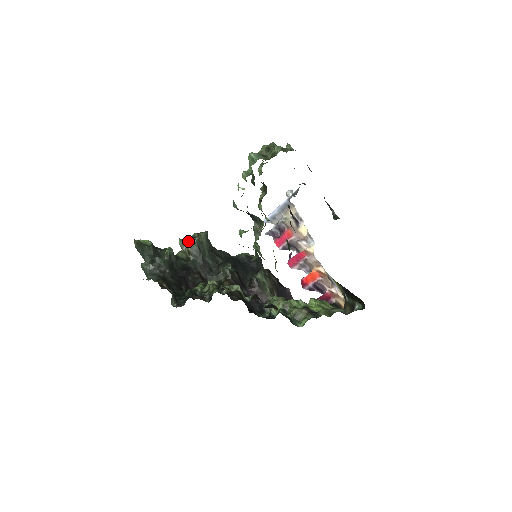
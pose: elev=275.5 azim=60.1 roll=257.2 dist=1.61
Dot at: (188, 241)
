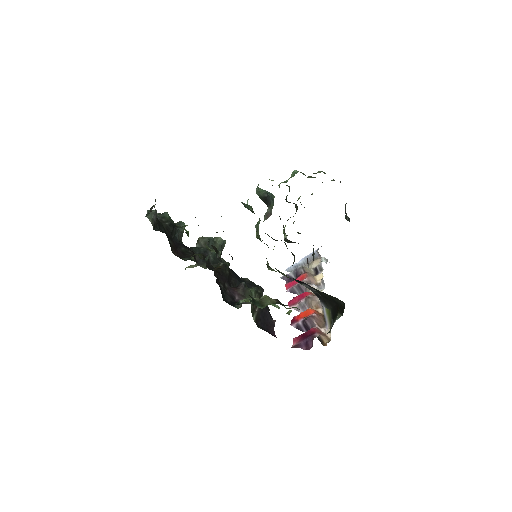
Dot at: occluded
